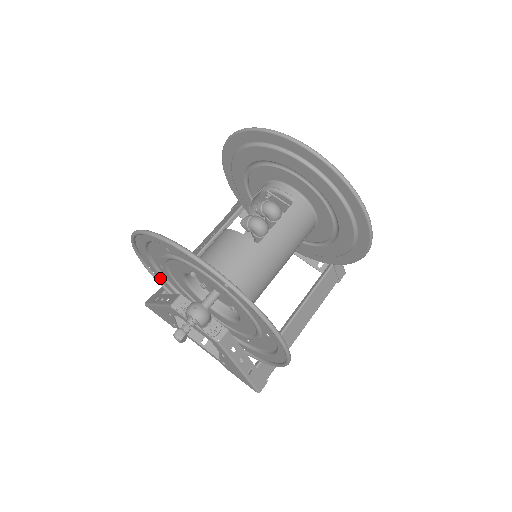
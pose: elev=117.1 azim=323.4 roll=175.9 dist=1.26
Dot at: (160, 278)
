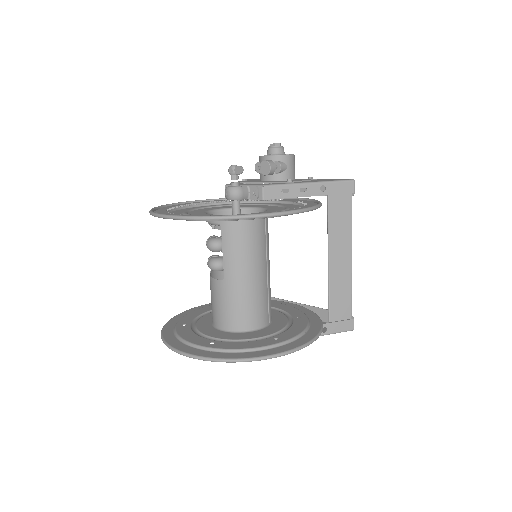
Dot at: occluded
